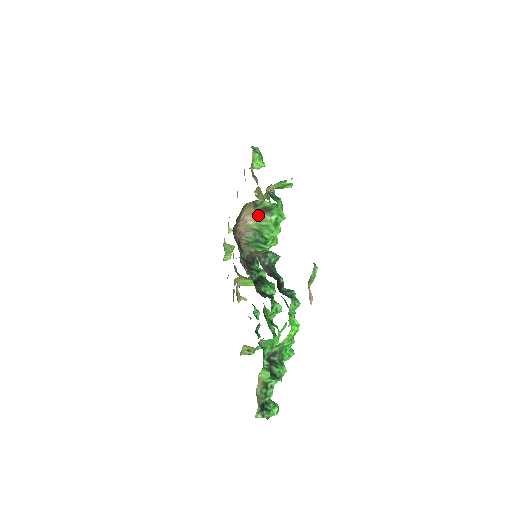
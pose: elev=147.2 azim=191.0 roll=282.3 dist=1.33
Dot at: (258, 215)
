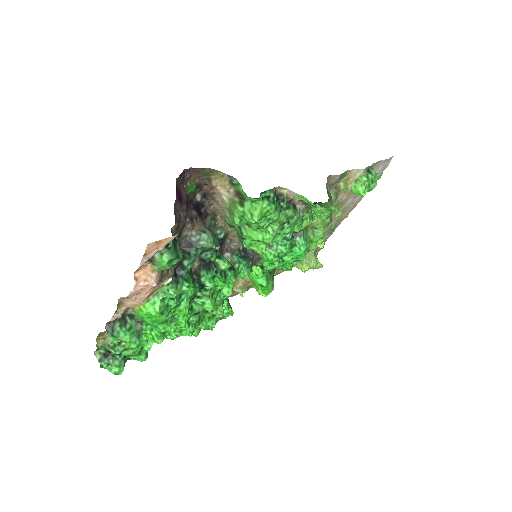
Dot at: (233, 196)
